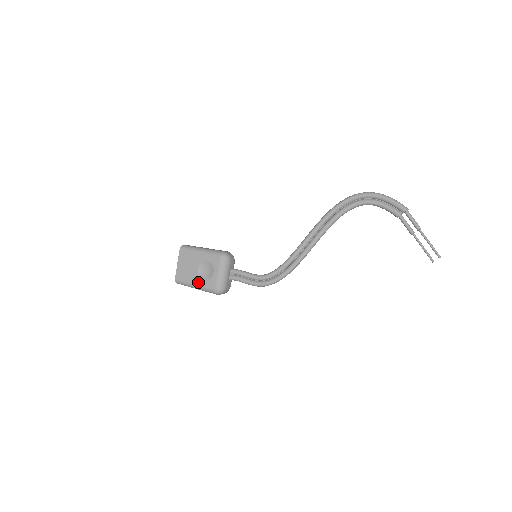
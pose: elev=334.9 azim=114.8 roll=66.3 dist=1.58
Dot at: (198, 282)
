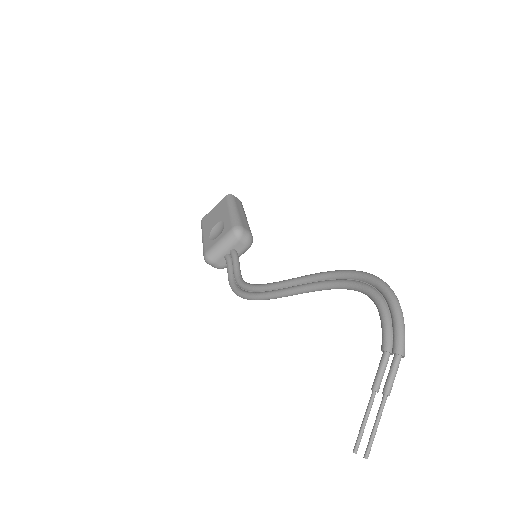
Dot at: (206, 236)
